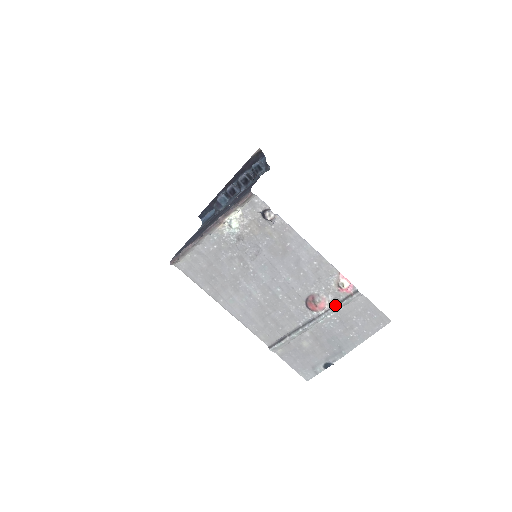
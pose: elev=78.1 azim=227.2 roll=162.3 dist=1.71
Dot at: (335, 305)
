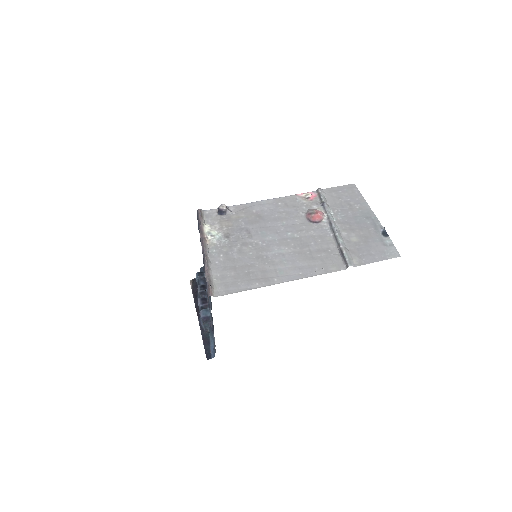
Dot at: (323, 205)
